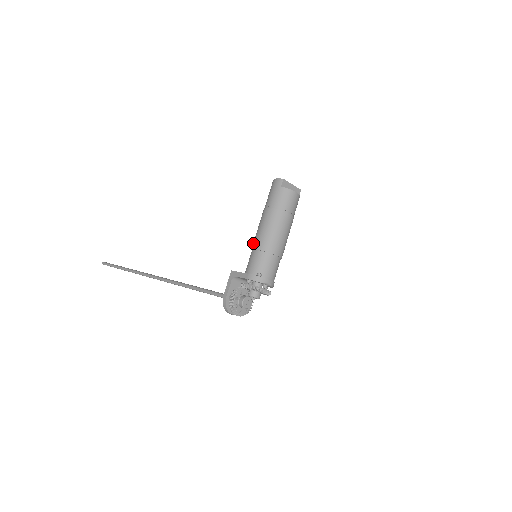
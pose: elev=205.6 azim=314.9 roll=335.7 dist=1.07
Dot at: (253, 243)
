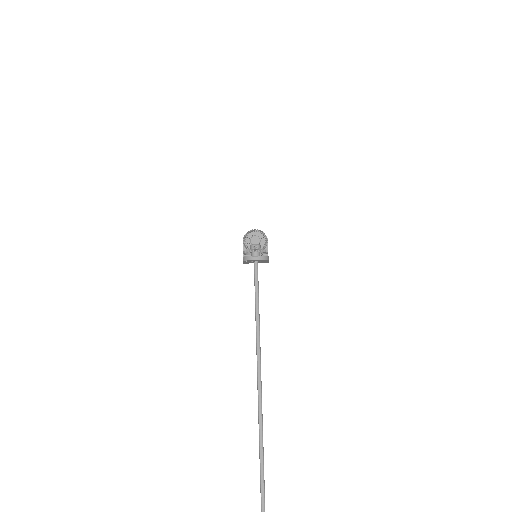
Dot at: occluded
